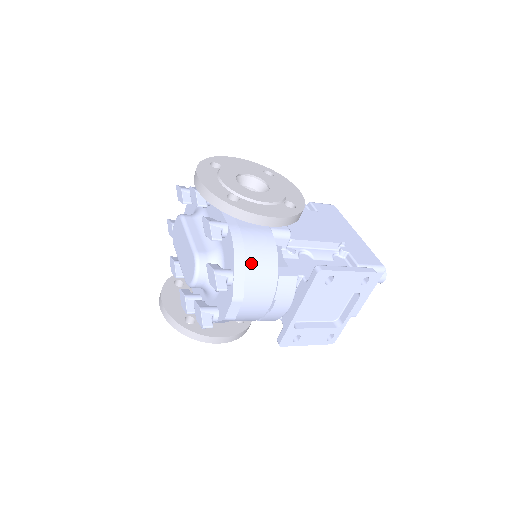
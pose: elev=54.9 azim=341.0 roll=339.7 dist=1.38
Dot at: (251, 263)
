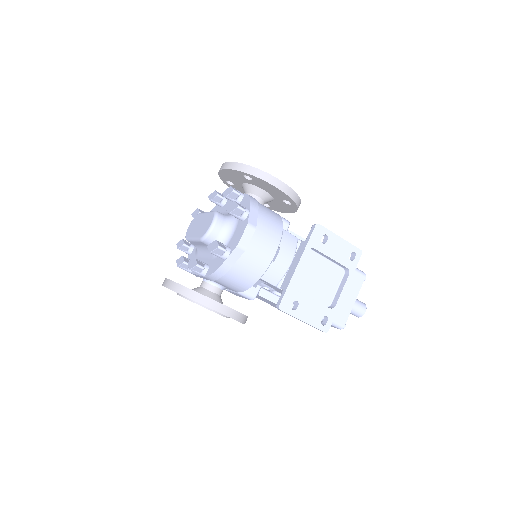
Dot at: (262, 211)
